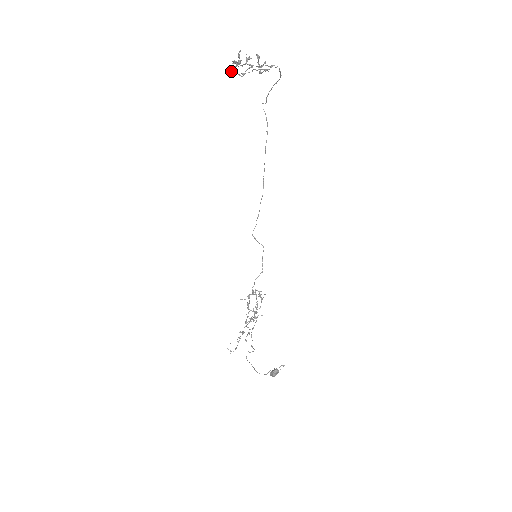
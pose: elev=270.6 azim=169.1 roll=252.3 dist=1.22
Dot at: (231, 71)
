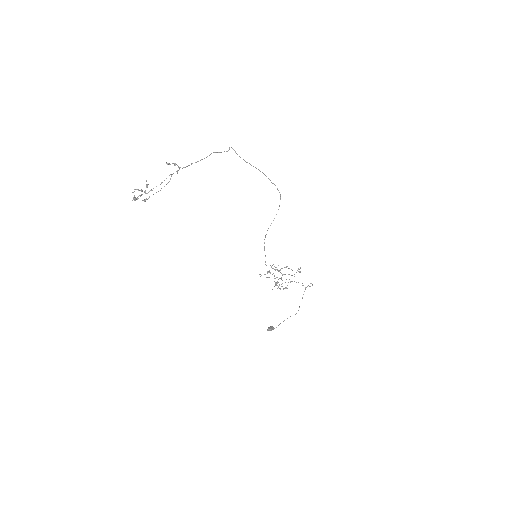
Dot at: occluded
